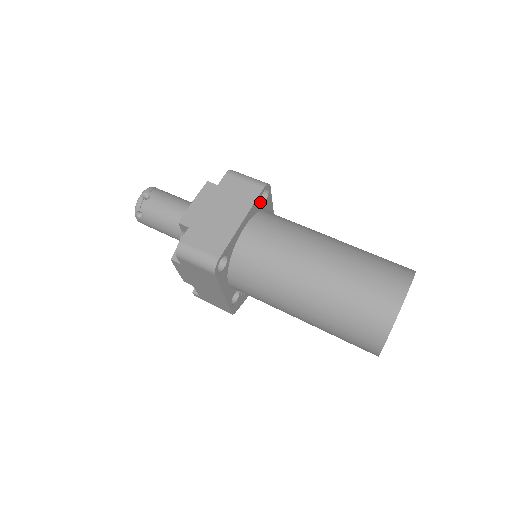
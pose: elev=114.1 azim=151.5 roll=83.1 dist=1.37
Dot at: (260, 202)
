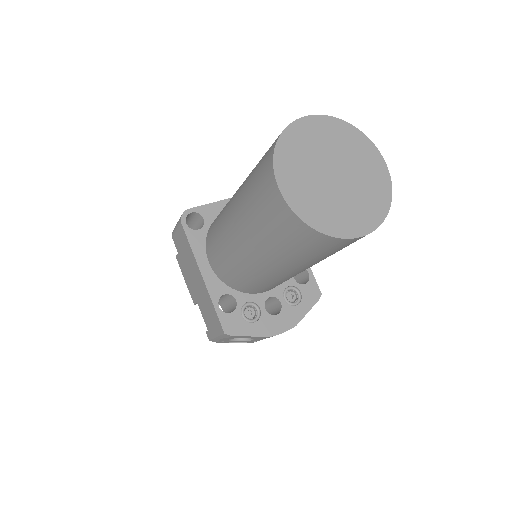
Dot at: occluded
